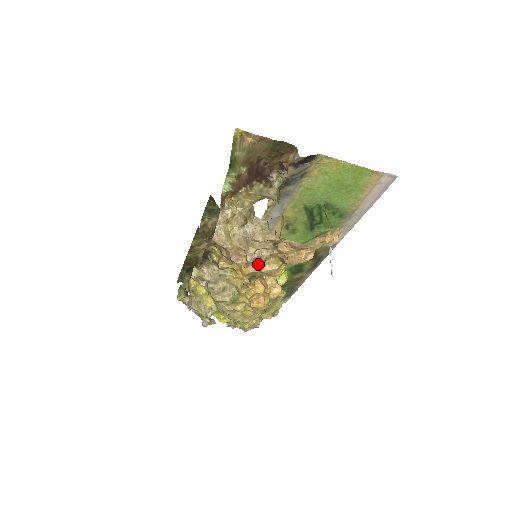
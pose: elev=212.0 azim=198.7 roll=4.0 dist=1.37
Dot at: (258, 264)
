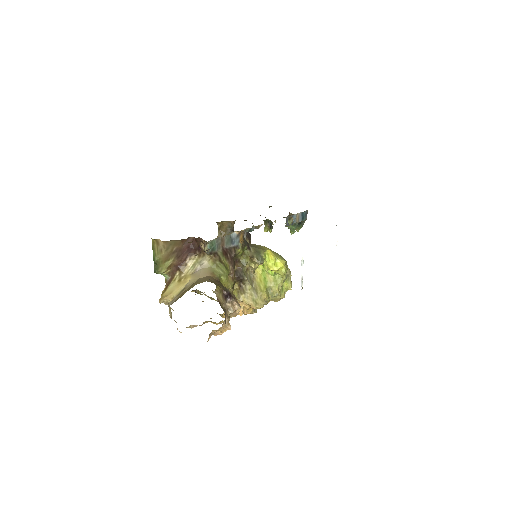
Dot at: (205, 322)
